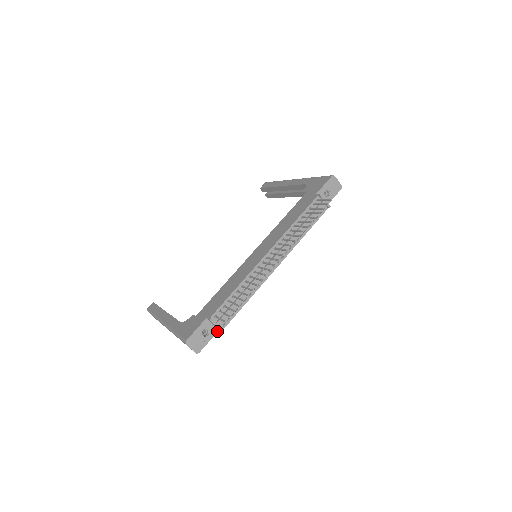
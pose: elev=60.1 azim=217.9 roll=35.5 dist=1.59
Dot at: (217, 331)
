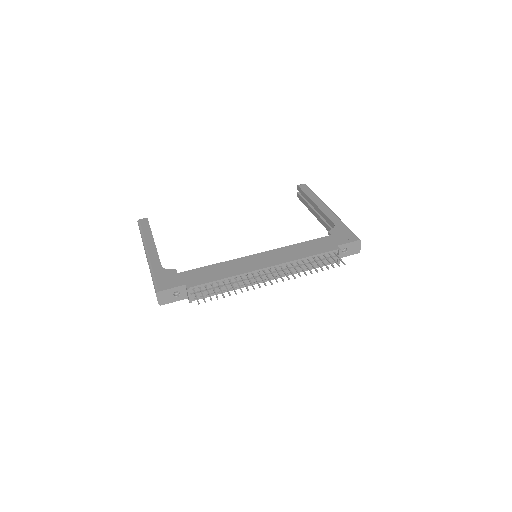
Dot at: (186, 298)
